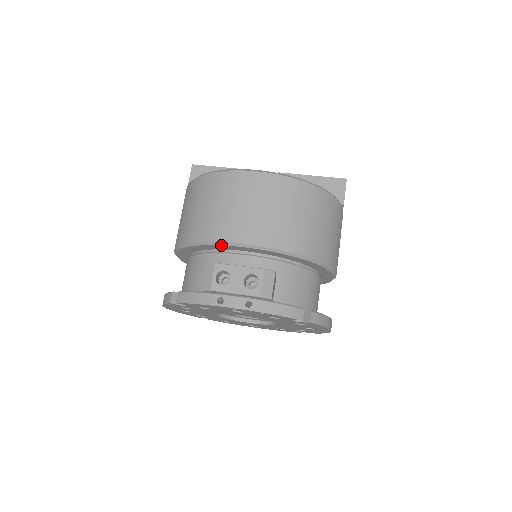
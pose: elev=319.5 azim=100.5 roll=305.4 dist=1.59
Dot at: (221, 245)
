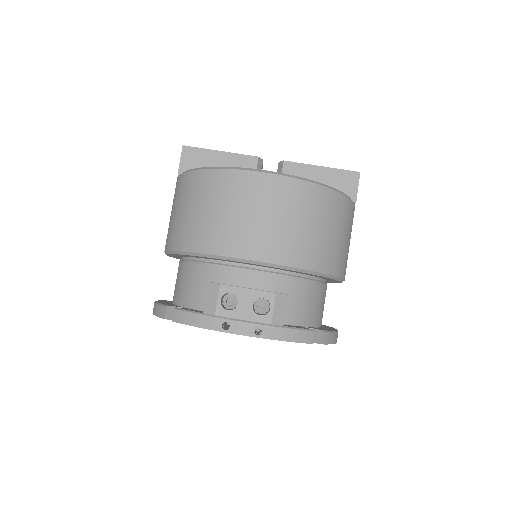
Dot at: (225, 259)
